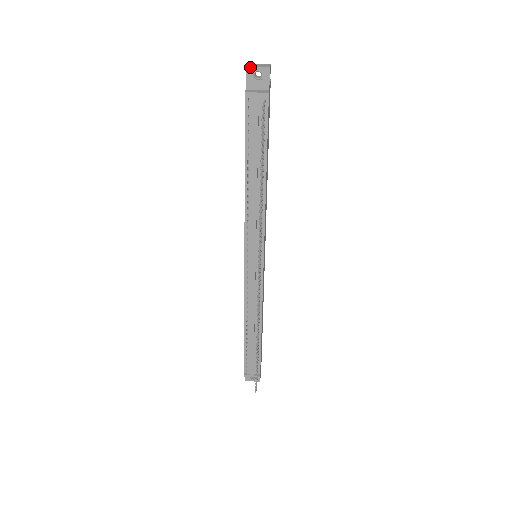
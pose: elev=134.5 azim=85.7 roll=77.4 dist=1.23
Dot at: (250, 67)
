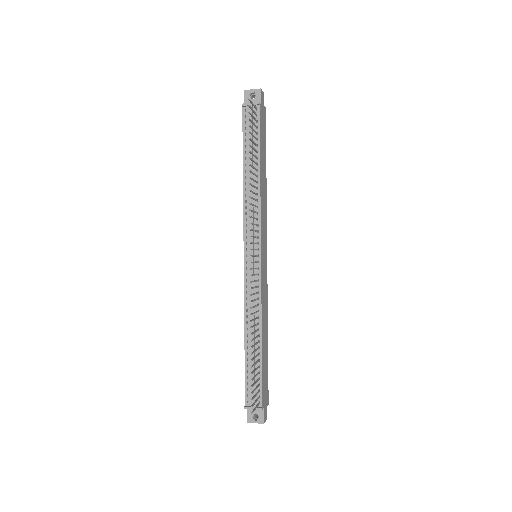
Dot at: (247, 90)
